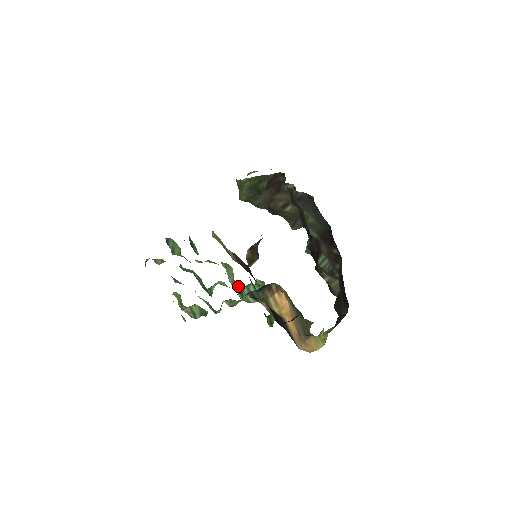
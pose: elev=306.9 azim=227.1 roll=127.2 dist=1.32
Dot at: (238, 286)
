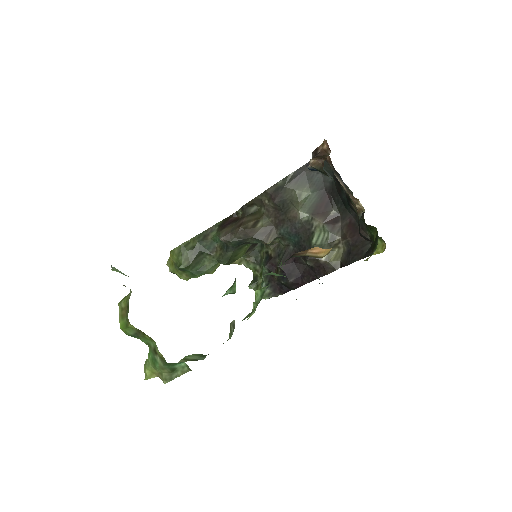
Dot at: occluded
